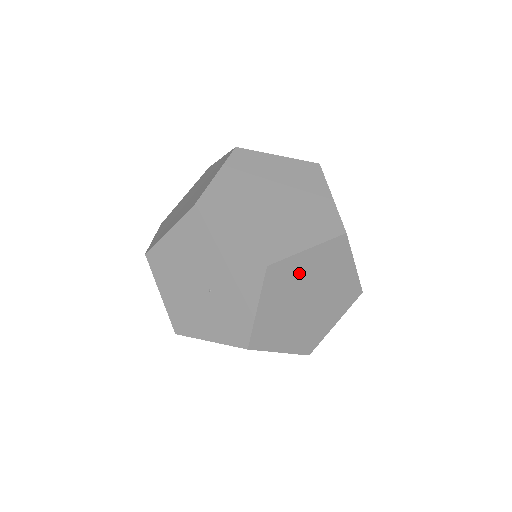
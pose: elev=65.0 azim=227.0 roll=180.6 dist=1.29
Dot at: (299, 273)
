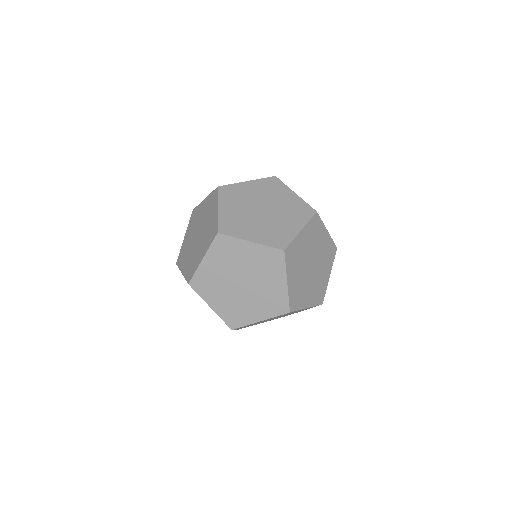
Dot at: (319, 239)
